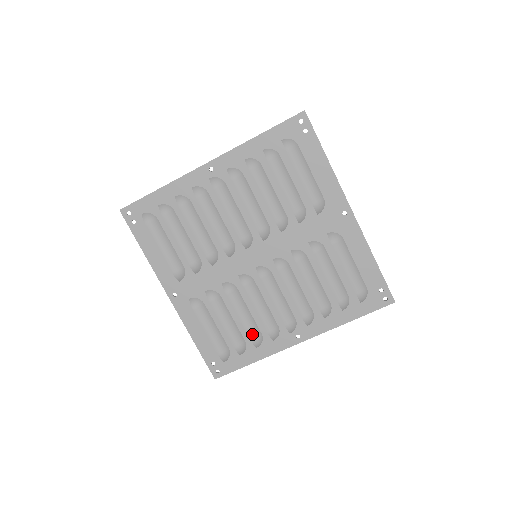
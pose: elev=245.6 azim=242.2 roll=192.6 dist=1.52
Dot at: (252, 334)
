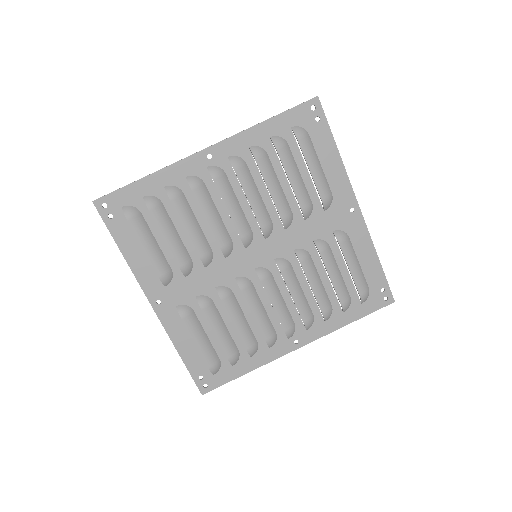
Dot at: (248, 342)
